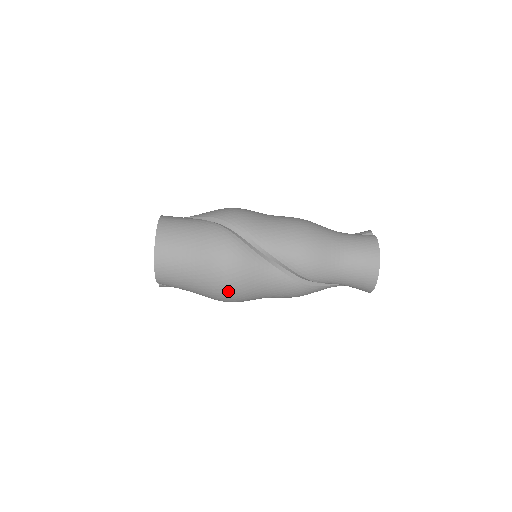
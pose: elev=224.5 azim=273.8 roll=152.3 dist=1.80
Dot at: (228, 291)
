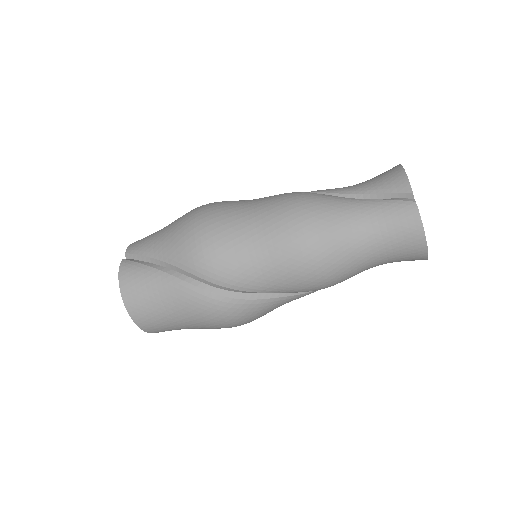
Dot at: occluded
